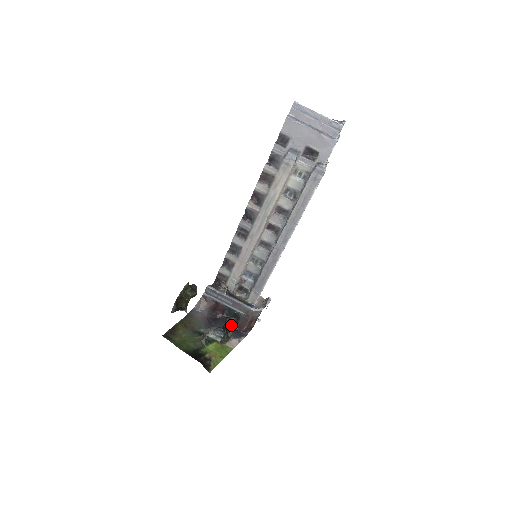
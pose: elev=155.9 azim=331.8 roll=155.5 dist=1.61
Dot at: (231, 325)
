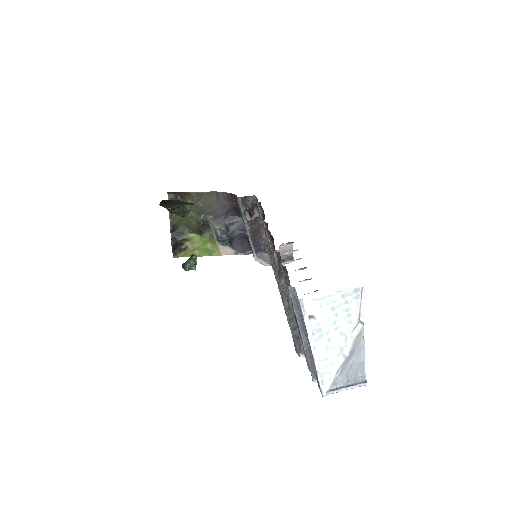
Dot at: occluded
